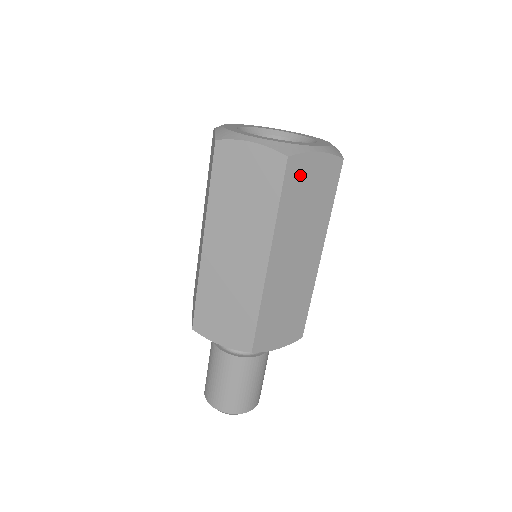
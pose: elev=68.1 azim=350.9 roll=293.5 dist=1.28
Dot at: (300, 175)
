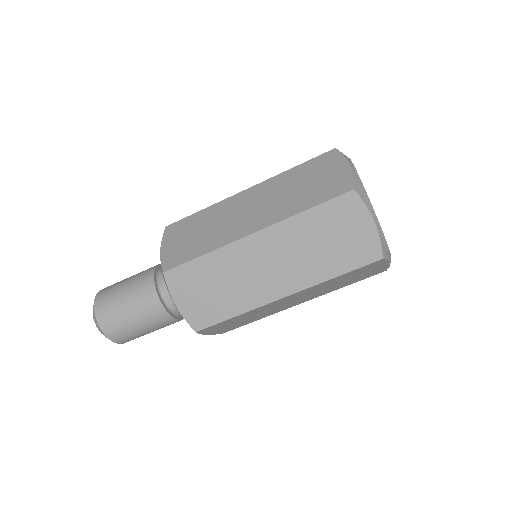
Dot at: (368, 268)
